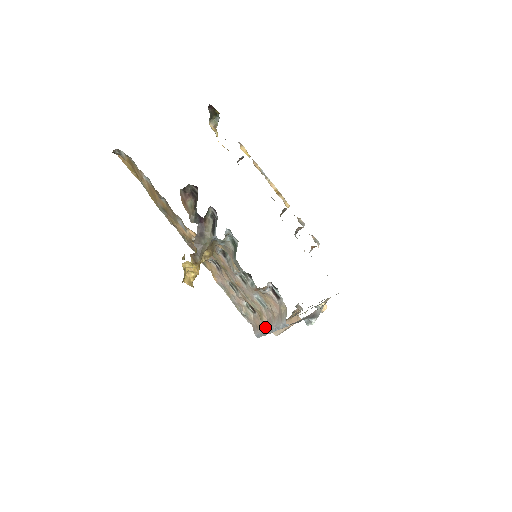
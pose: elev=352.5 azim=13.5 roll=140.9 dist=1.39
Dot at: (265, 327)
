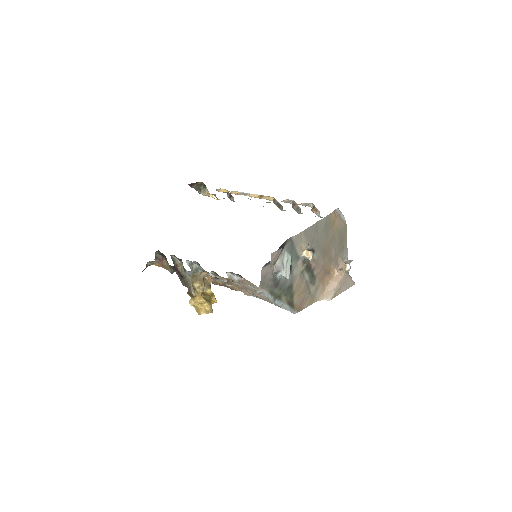
Dot at: occluded
